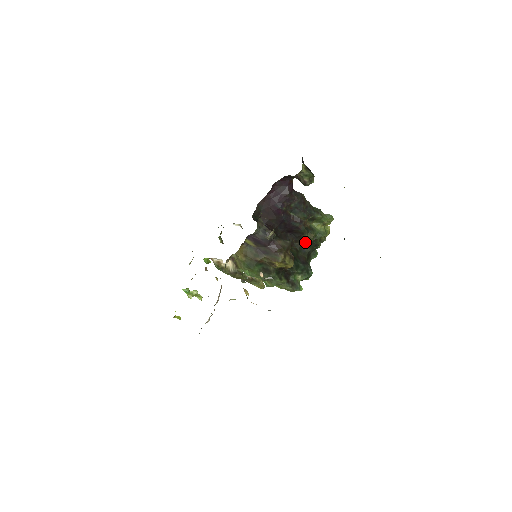
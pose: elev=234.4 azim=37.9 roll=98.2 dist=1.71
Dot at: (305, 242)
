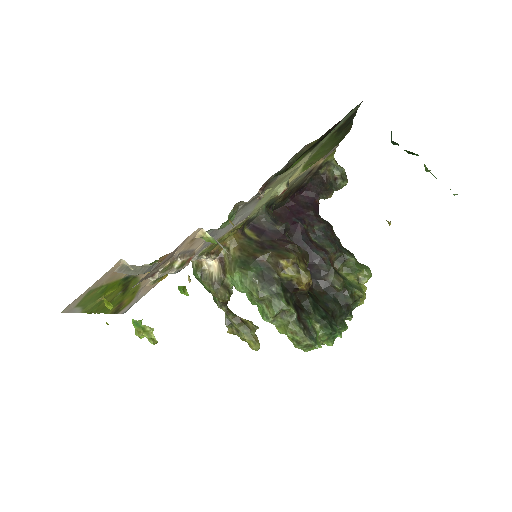
Dot at: (329, 294)
